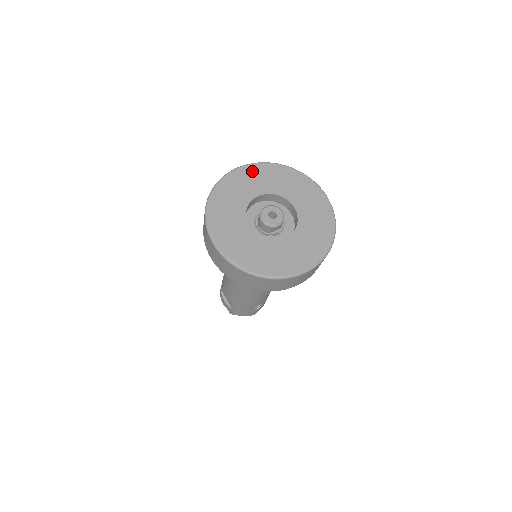
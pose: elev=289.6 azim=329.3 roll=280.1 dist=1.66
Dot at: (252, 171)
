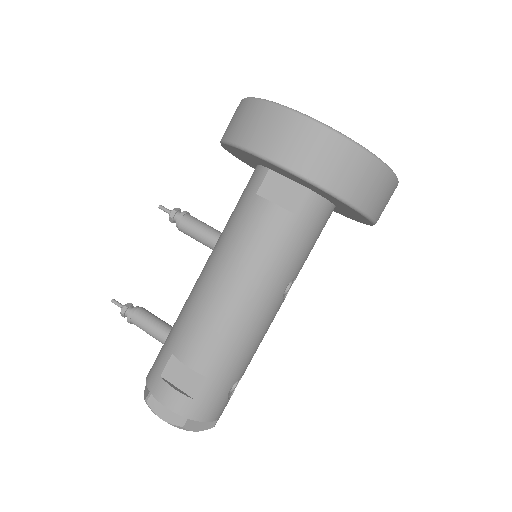
Dot at: occluded
